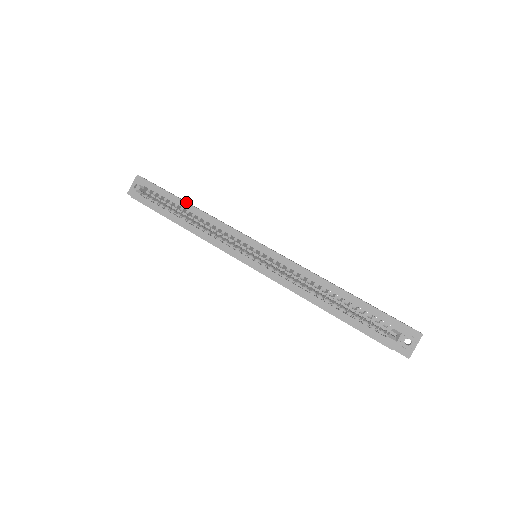
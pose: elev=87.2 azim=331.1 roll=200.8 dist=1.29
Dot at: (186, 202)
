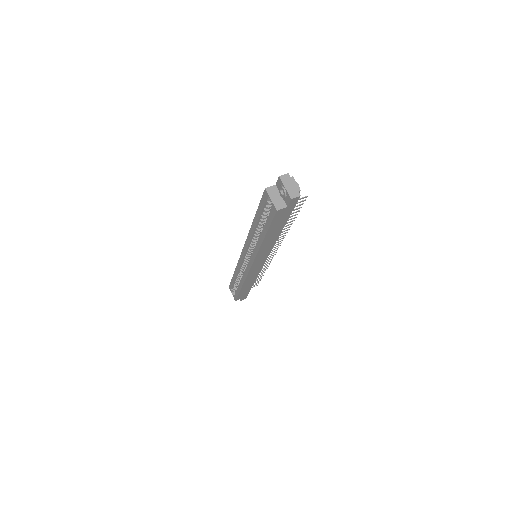
Dot at: (233, 274)
